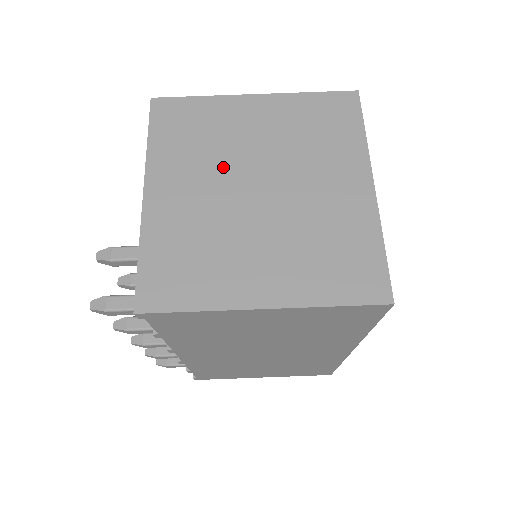
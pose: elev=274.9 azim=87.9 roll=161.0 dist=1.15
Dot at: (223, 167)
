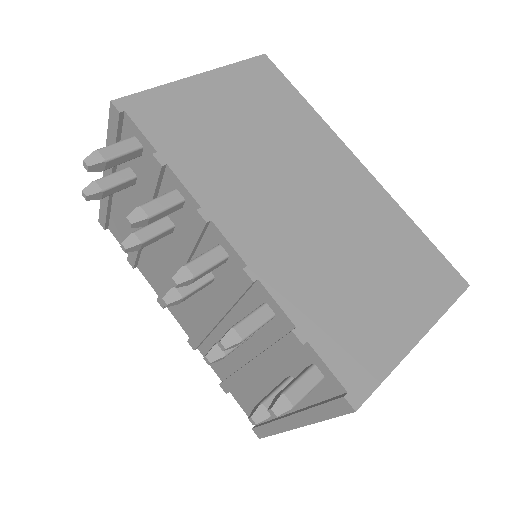
Dot at: occluded
